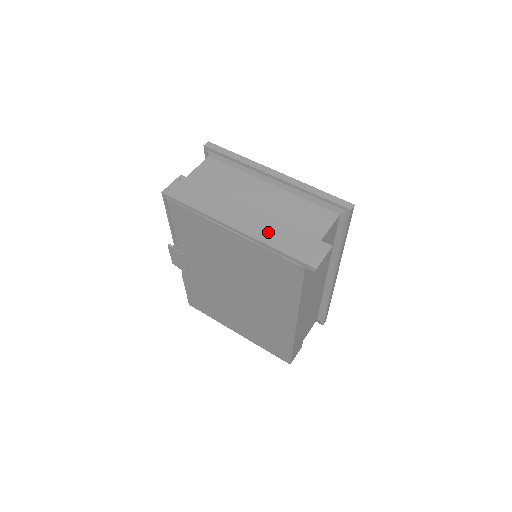
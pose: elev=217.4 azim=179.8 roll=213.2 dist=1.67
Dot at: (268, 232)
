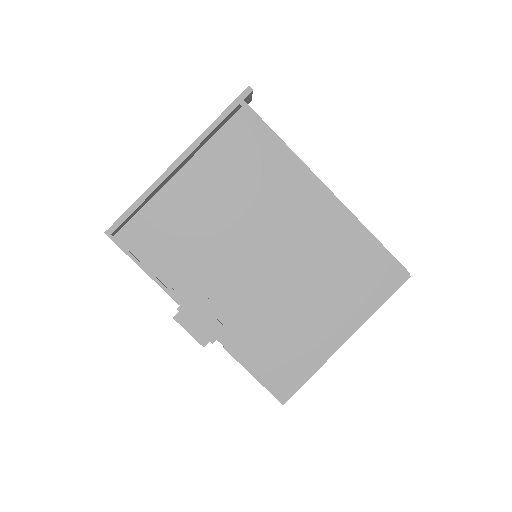
Dot at: occluded
